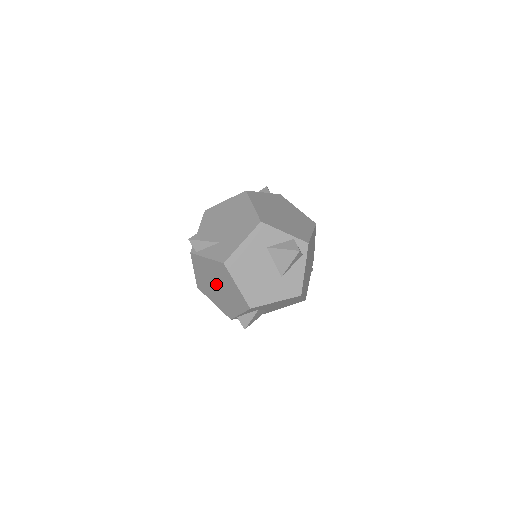
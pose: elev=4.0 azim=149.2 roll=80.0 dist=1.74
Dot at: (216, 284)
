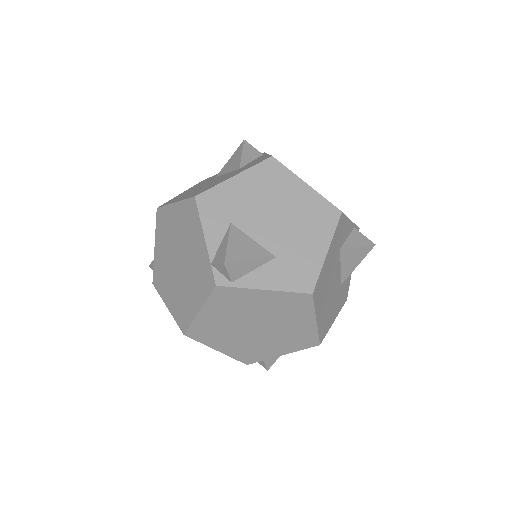
Dot at: (255, 324)
